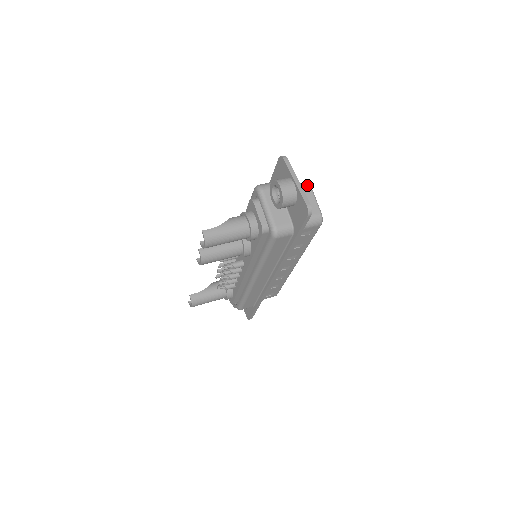
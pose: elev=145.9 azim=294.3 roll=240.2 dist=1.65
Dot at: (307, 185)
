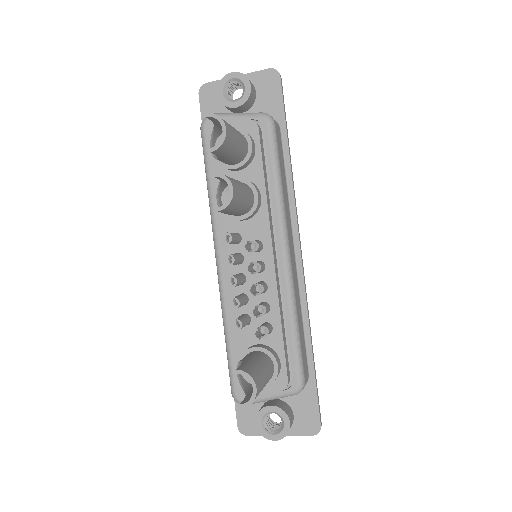
Dot at: occluded
